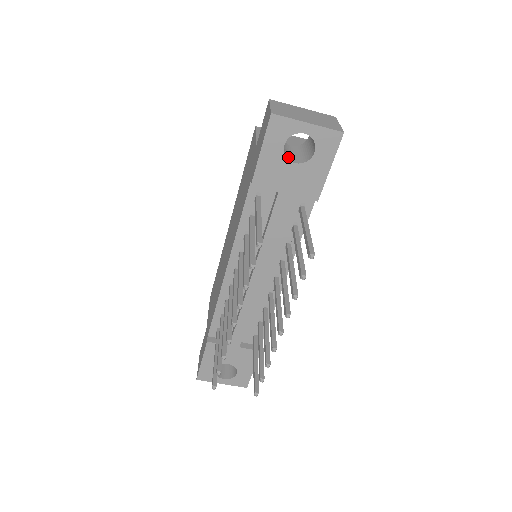
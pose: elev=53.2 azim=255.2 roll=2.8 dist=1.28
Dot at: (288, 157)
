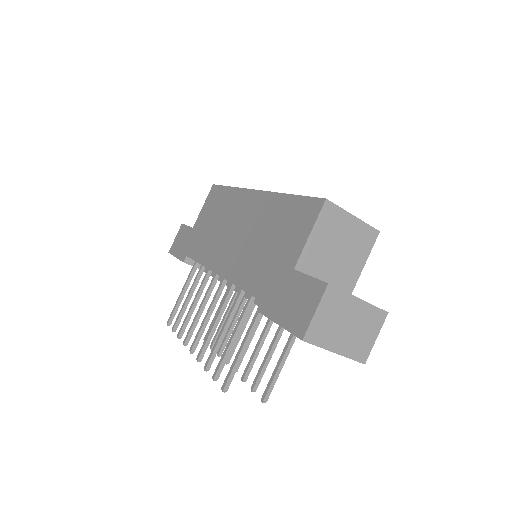
Dot at: occluded
